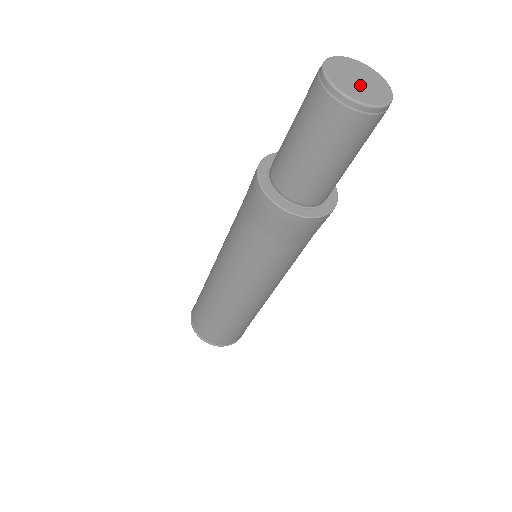
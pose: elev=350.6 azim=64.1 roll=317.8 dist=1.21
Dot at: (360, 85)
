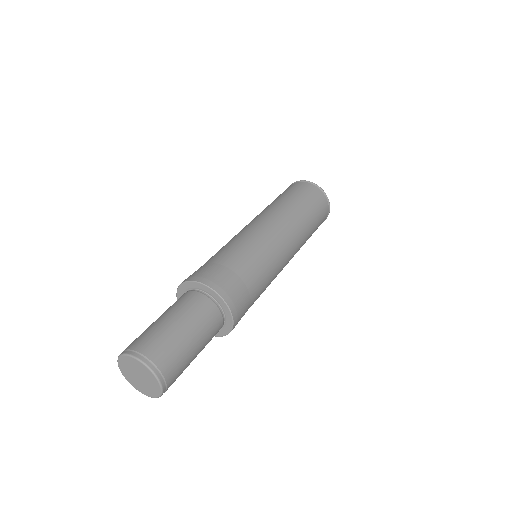
Dot at: (139, 381)
